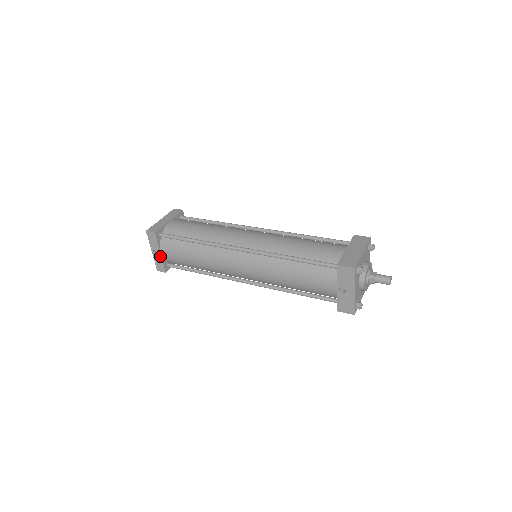
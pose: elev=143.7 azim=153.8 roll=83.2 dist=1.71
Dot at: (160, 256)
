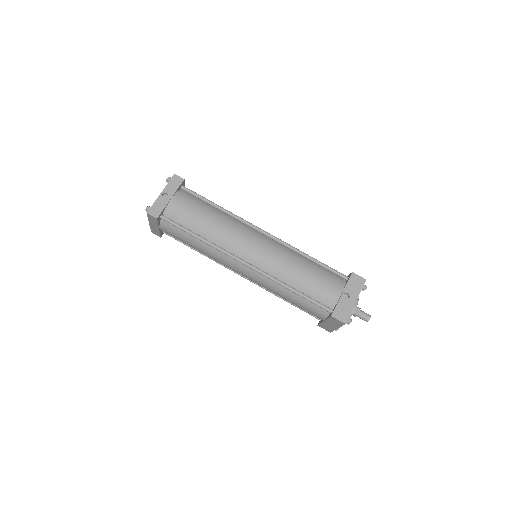
Dot at: (167, 201)
